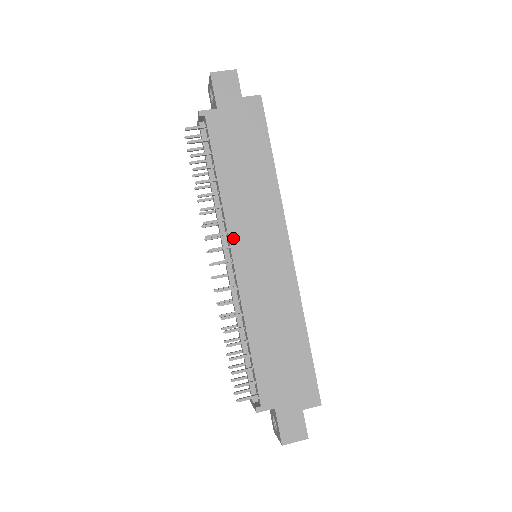
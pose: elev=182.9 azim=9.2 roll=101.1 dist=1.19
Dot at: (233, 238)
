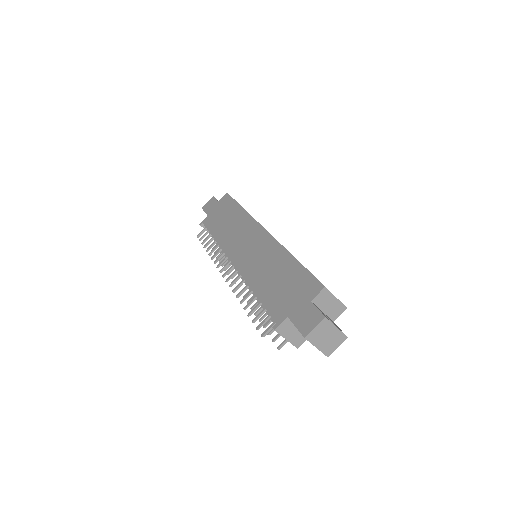
Dot at: (229, 253)
